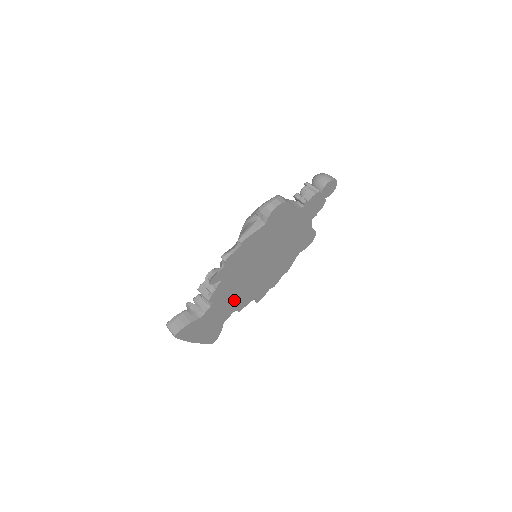
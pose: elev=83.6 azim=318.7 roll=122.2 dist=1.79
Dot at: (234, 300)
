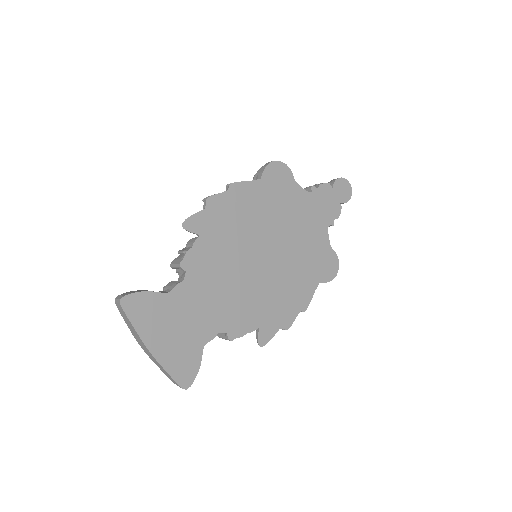
Dot at: (221, 302)
